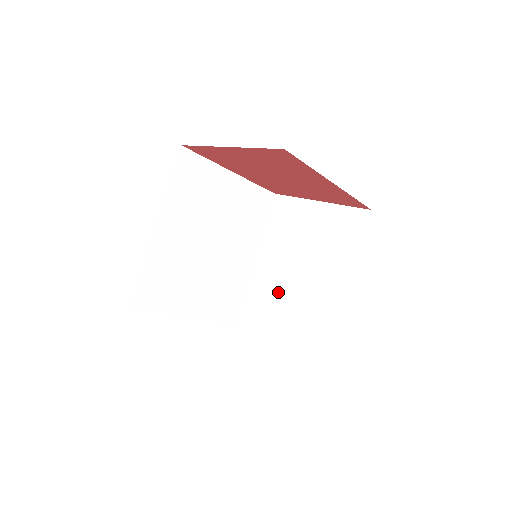
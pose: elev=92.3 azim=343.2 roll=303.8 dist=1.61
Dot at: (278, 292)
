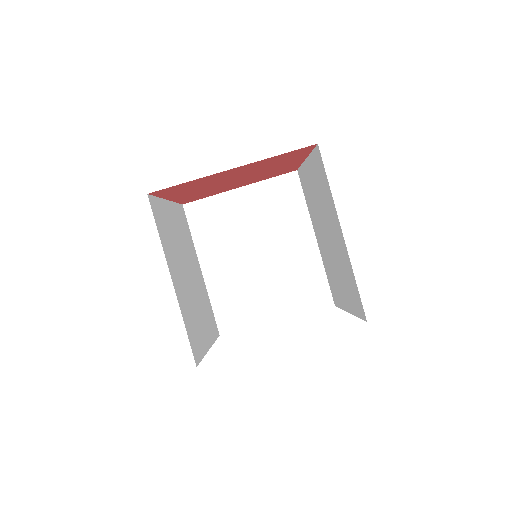
Dot at: (331, 263)
